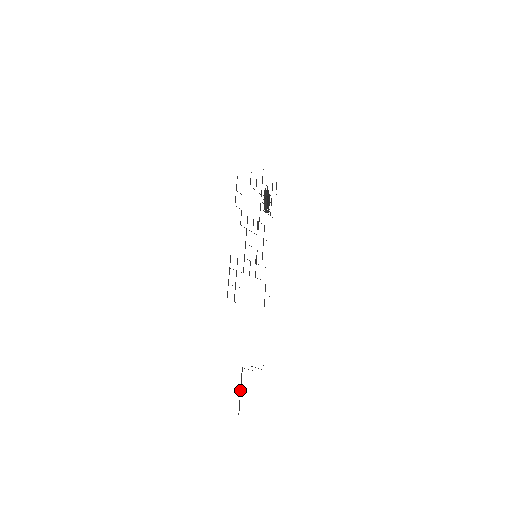
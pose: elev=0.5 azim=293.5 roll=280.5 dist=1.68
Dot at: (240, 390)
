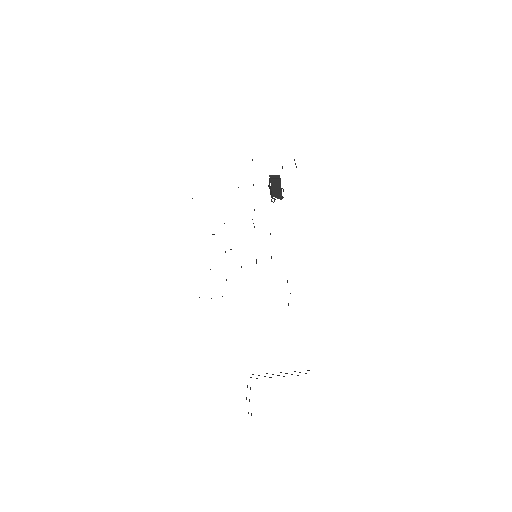
Dot at: (246, 398)
